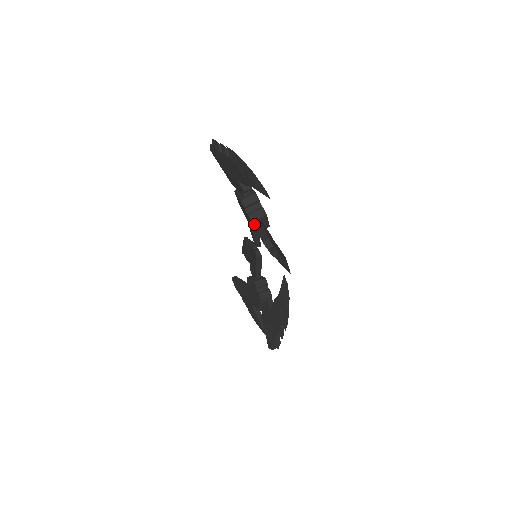
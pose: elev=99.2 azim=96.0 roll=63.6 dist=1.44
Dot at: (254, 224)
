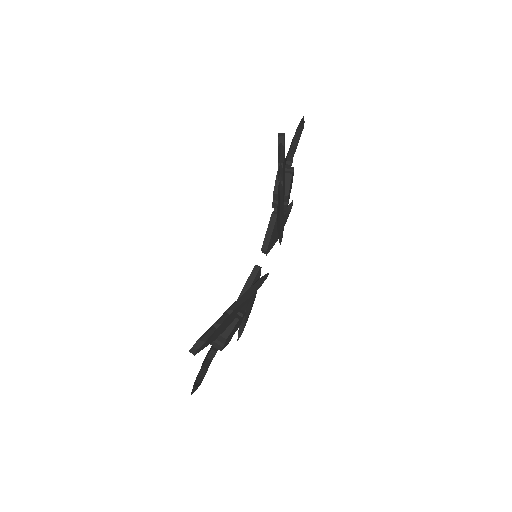
Dot at: occluded
